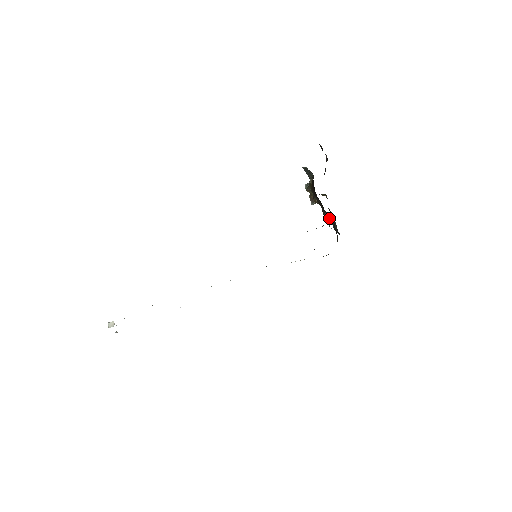
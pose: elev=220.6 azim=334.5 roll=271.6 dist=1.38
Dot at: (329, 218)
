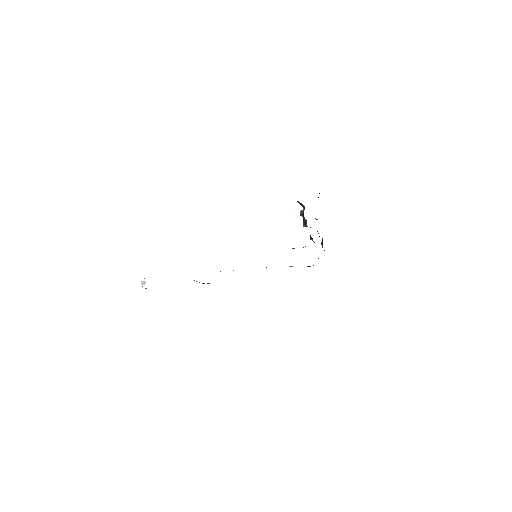
Dot at: occluded
